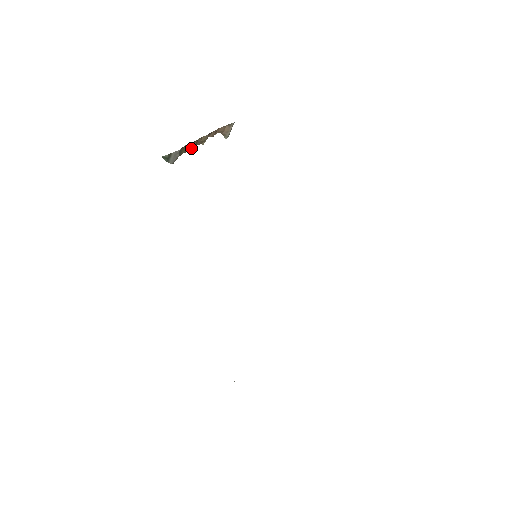
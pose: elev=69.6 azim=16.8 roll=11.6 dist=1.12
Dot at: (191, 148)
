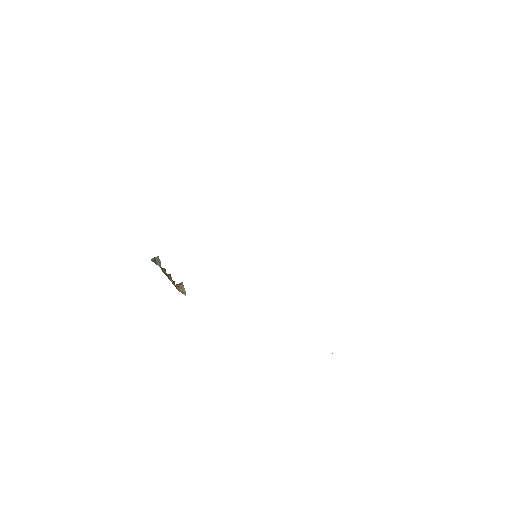
Dot at: (166, 274)
